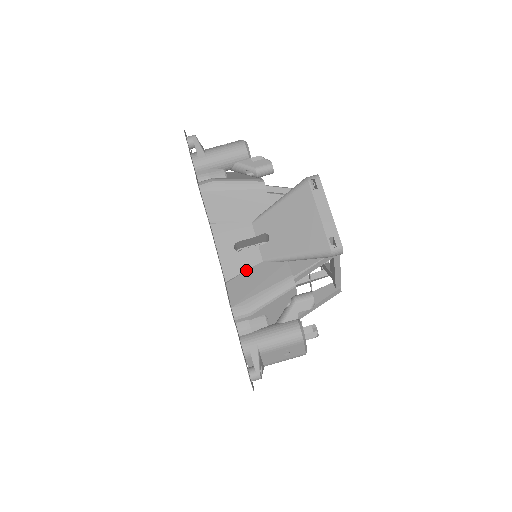
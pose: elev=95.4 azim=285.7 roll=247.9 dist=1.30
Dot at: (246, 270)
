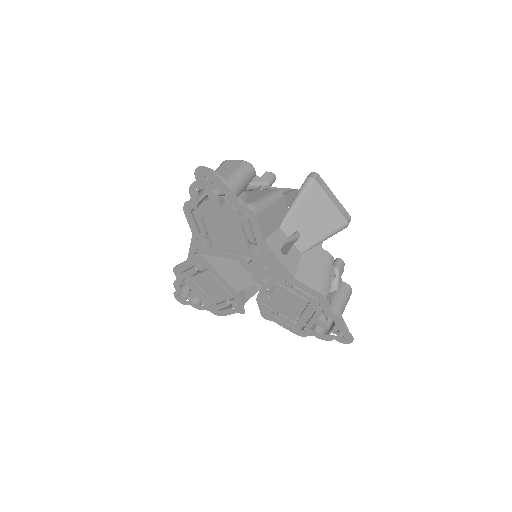
Dot at: (298, 266)
